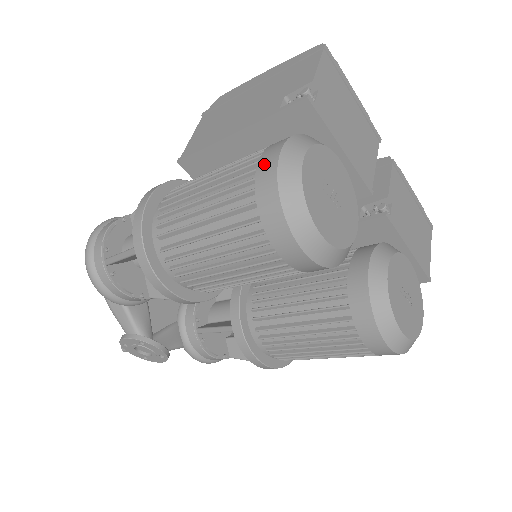
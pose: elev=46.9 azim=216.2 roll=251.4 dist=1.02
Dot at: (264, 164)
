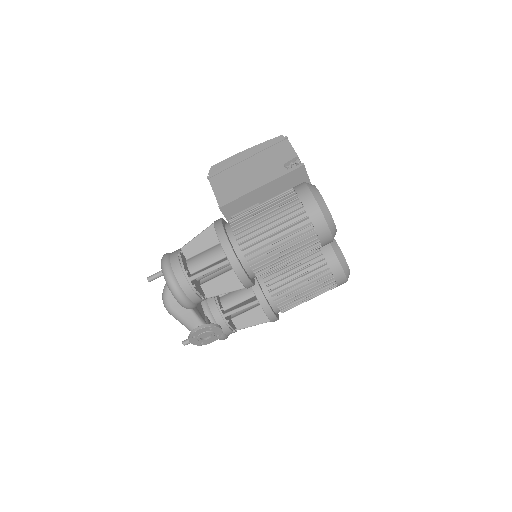
Dot at: (305, 198)
